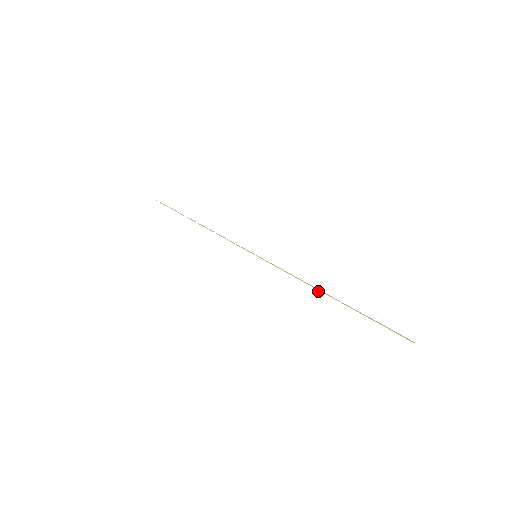
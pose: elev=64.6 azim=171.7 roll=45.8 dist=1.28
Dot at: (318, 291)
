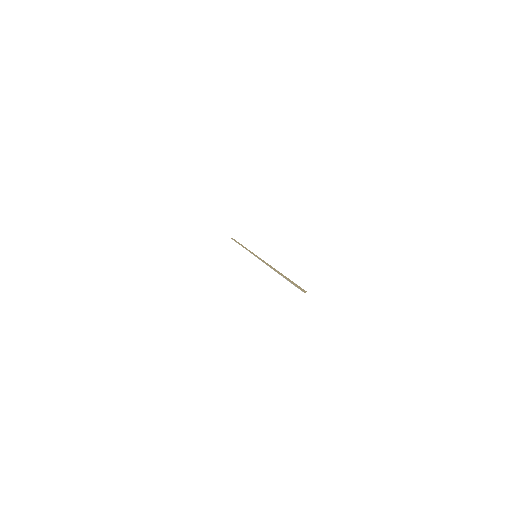
Dot at: occluded
